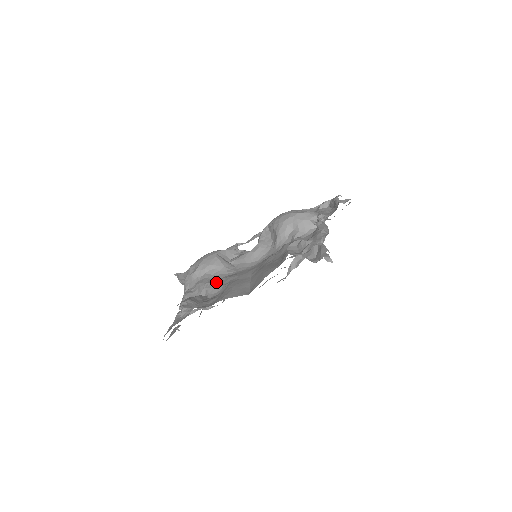
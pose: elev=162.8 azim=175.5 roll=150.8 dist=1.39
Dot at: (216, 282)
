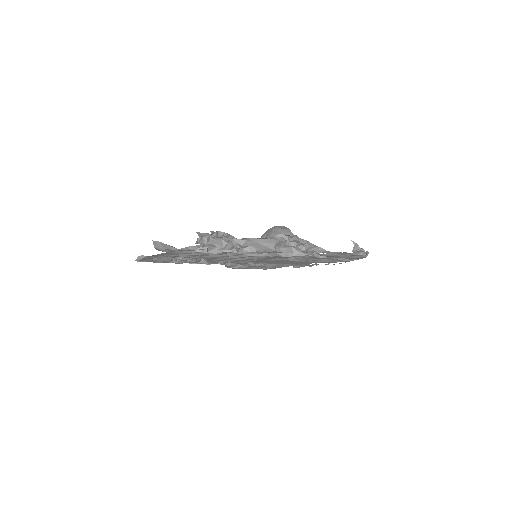
Dot at: occluded
